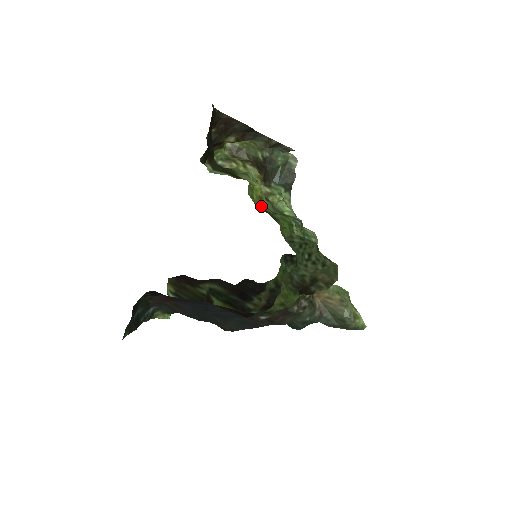
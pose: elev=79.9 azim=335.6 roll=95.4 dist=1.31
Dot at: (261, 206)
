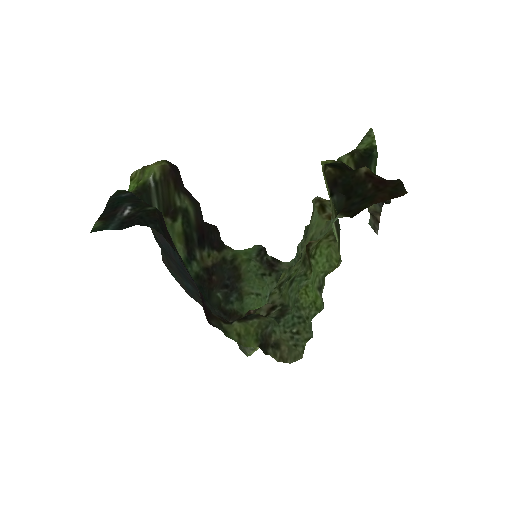
Dot at: (317, 266)
